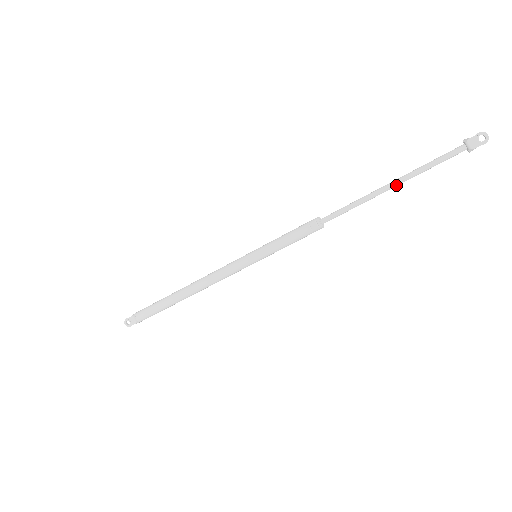
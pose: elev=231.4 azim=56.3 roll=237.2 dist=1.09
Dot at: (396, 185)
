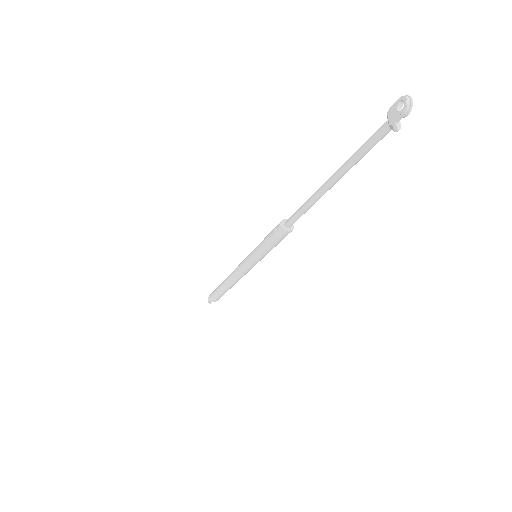
Dot at: (331, 183)
